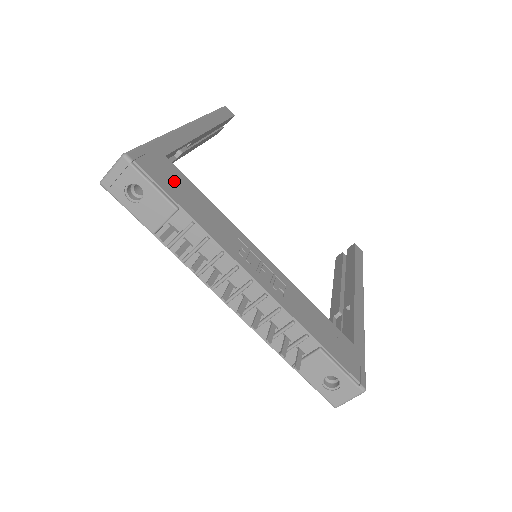
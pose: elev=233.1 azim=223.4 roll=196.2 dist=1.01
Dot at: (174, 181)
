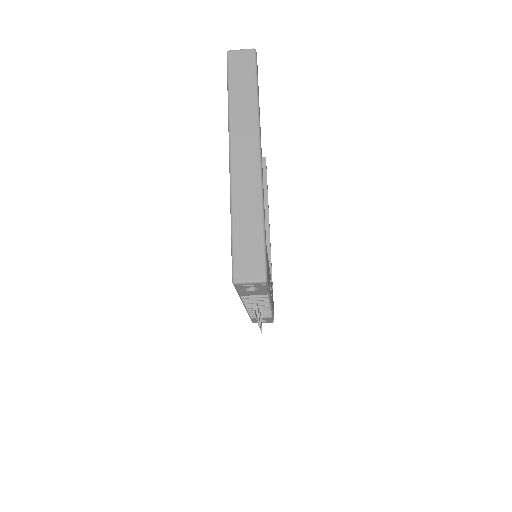
Dot at: occluded
